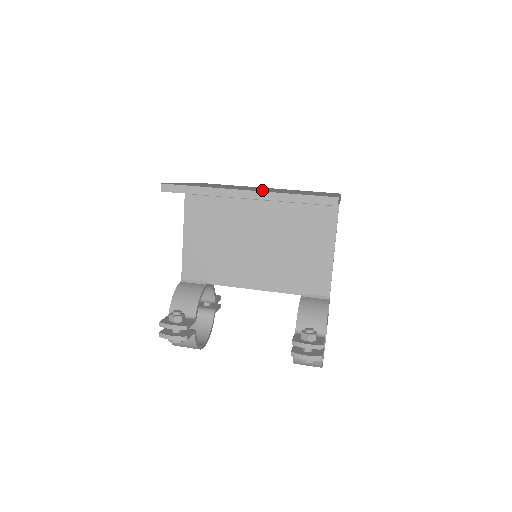
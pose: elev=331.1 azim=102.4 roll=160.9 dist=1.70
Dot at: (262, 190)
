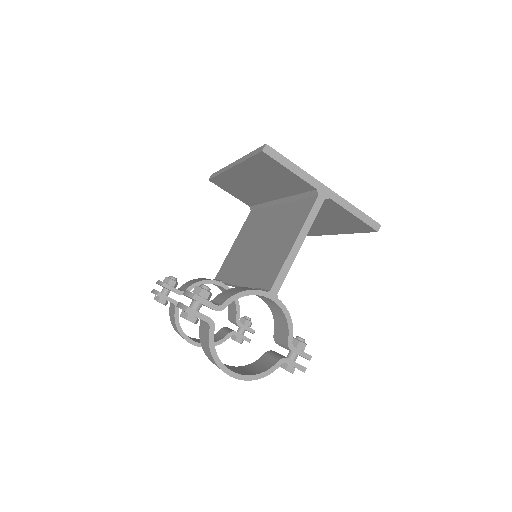
Dot at: occluded
